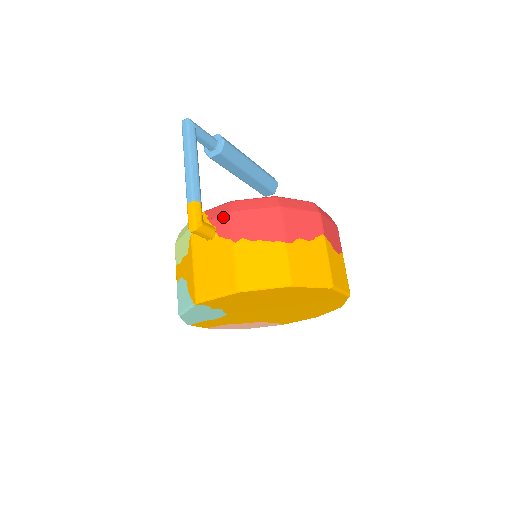
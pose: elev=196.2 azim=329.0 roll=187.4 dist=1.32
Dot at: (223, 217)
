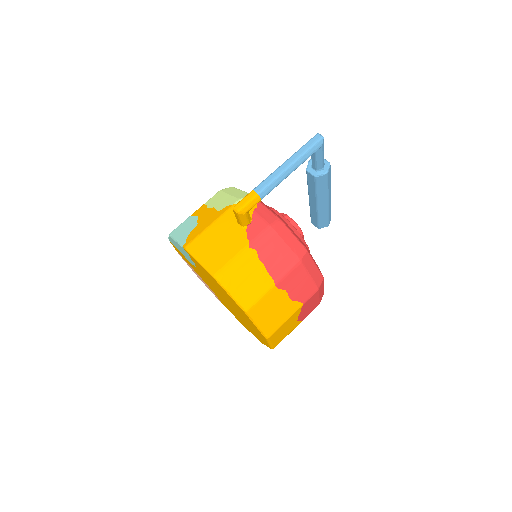
Dot at: (263, 222)
